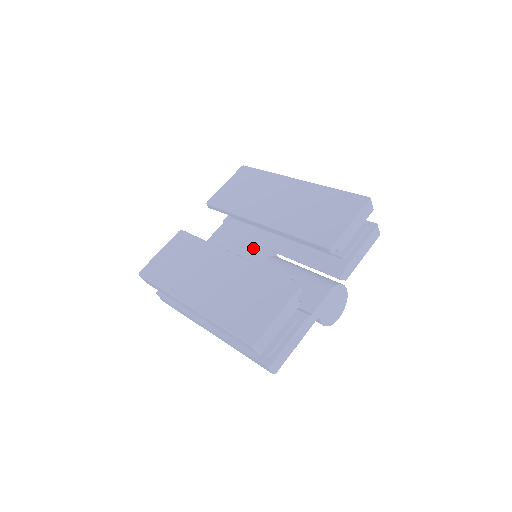
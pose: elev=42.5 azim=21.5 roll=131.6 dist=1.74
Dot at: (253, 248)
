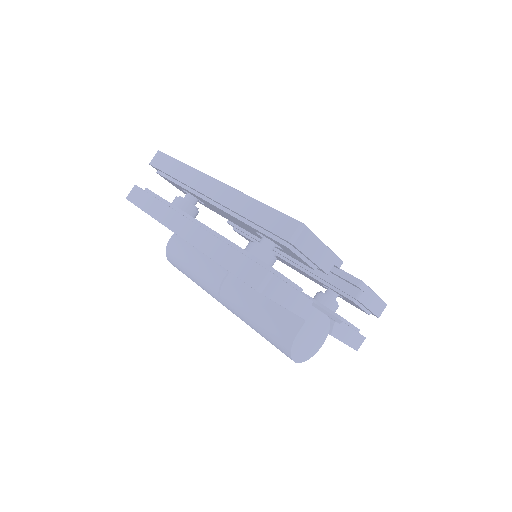
Dot at: occluded
